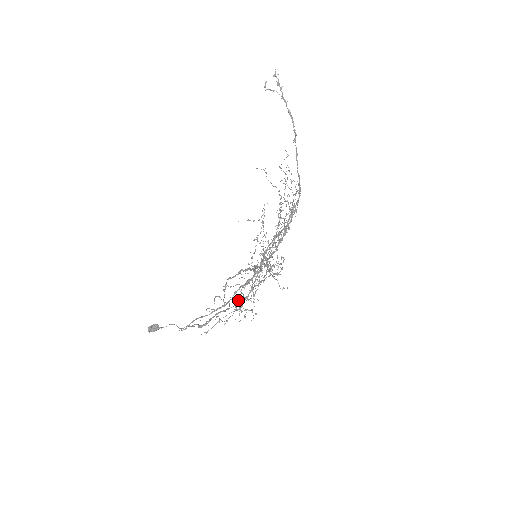
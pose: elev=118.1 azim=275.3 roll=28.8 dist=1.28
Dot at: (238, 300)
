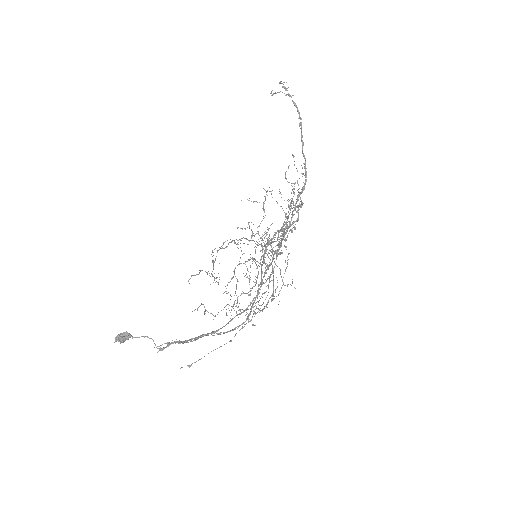
Dot at: (230, 281)
